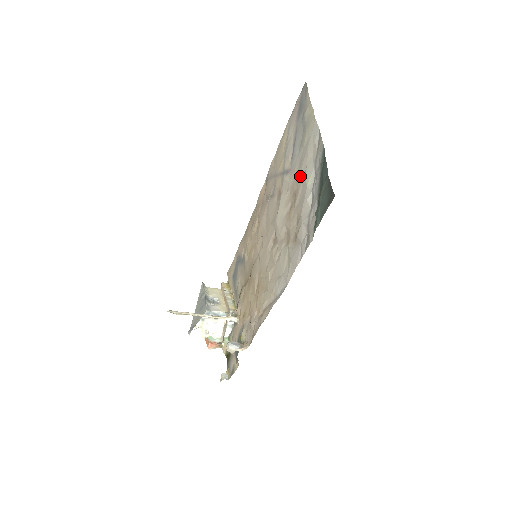
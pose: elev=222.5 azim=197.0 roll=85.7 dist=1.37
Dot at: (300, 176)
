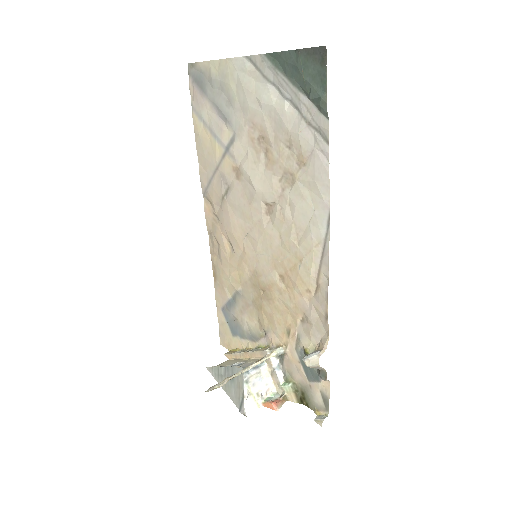
Dot at: (255, 116)
